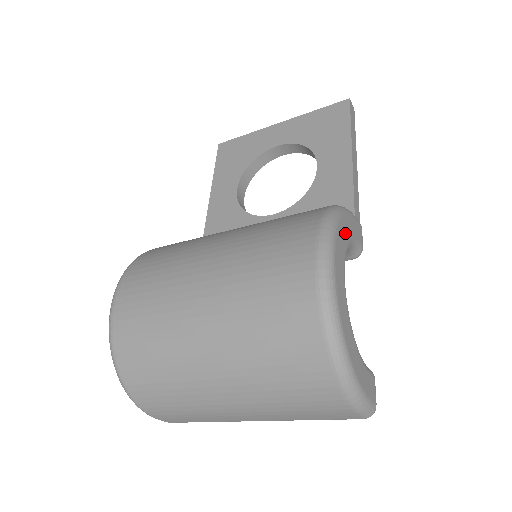
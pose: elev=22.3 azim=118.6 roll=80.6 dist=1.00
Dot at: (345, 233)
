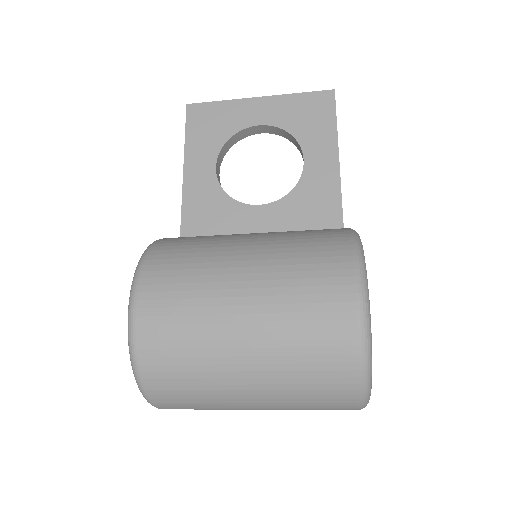
Dot at: occluded
